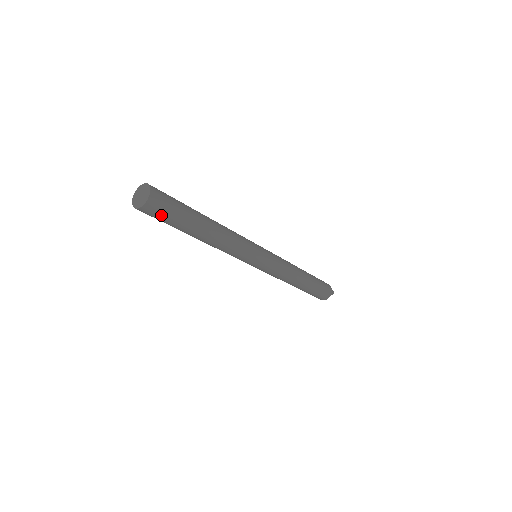
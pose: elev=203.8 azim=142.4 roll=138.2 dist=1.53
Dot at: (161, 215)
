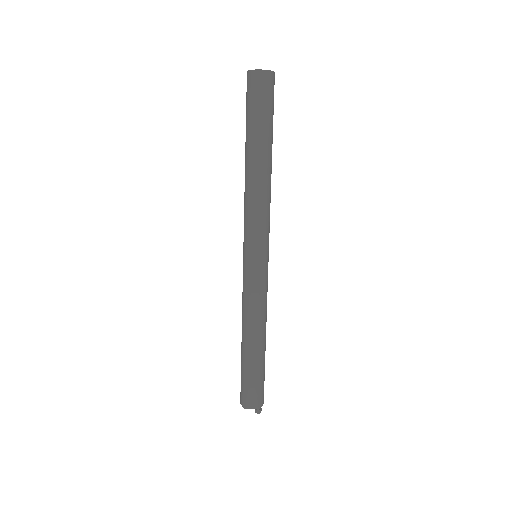
Dot at: (258, 96)
